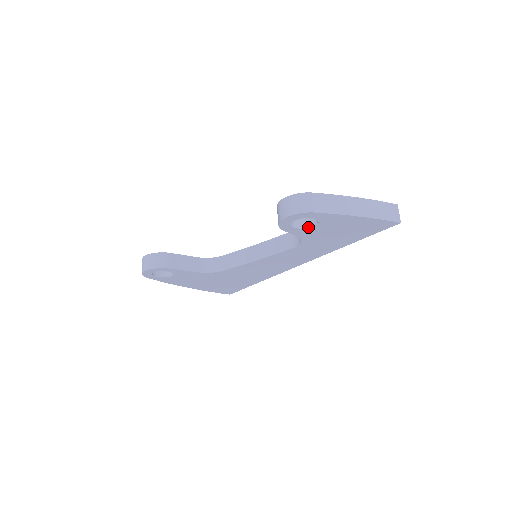
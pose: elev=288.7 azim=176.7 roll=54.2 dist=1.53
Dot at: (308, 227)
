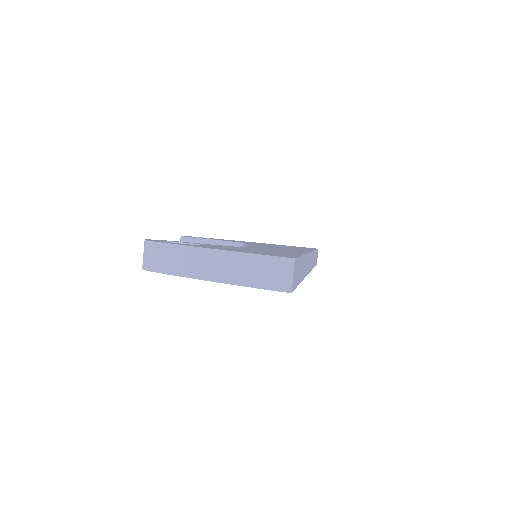
Dot at: occluded
